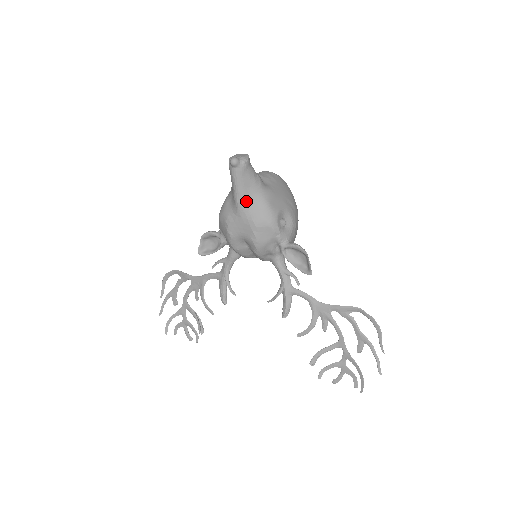
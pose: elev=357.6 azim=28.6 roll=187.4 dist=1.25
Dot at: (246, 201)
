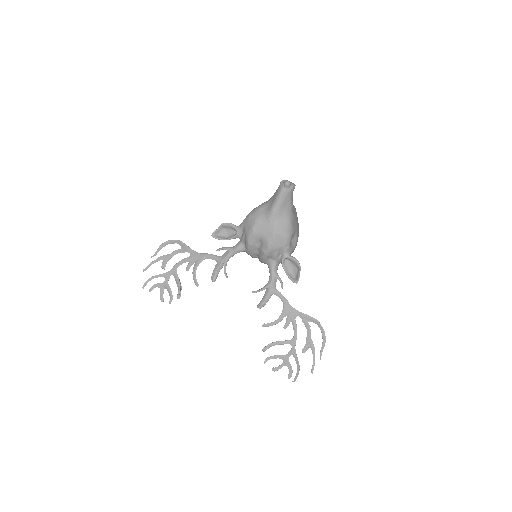
Dot at: (279, 213)
